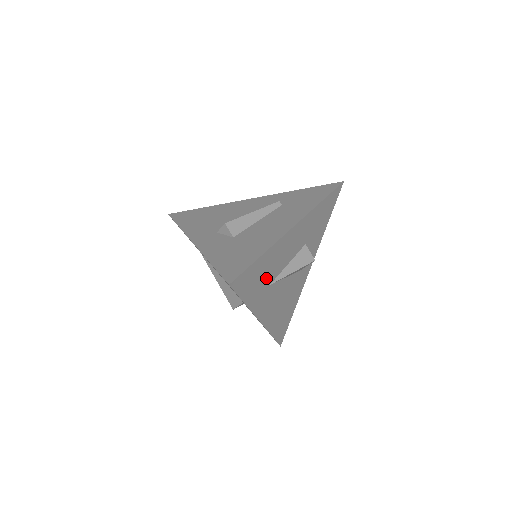
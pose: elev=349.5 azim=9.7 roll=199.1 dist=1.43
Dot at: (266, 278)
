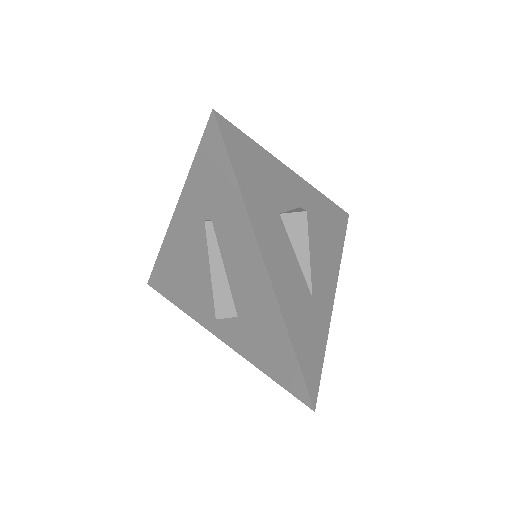
Dot at: (308, 313)
